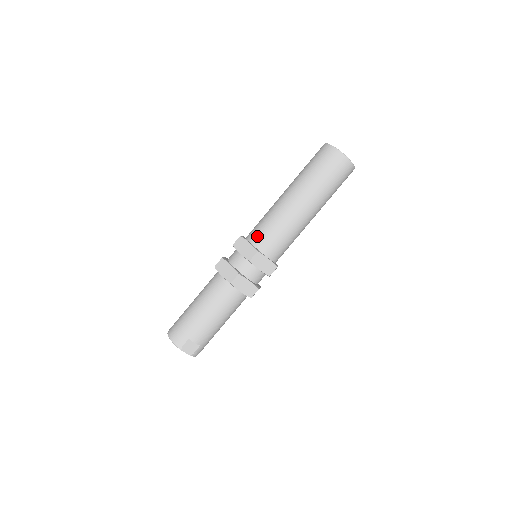
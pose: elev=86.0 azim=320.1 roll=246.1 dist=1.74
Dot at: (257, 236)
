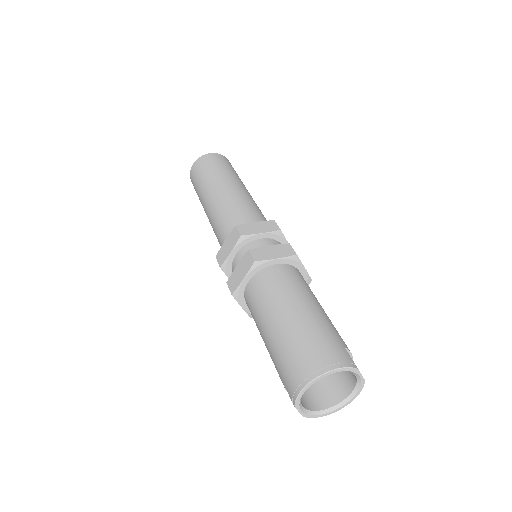
Dot at: (249, 219)
